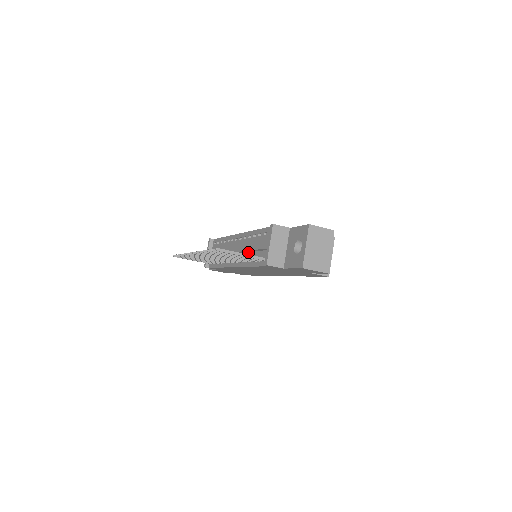
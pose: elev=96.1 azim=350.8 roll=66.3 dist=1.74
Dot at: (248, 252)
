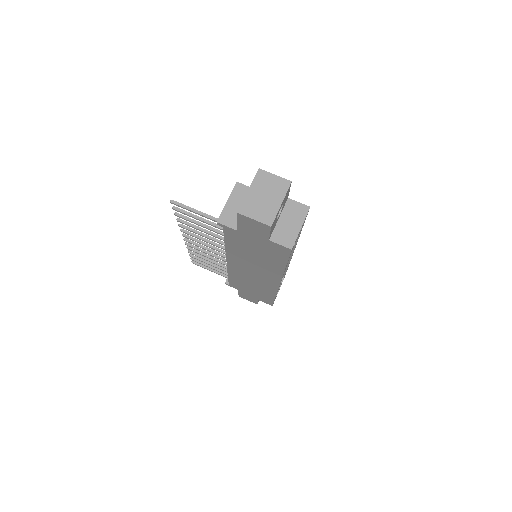
Dot at: occluded
